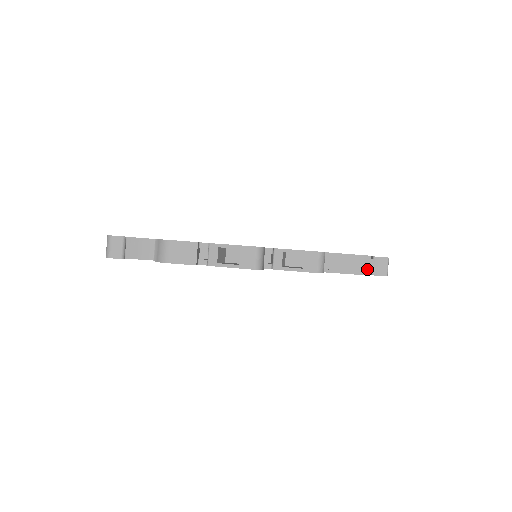
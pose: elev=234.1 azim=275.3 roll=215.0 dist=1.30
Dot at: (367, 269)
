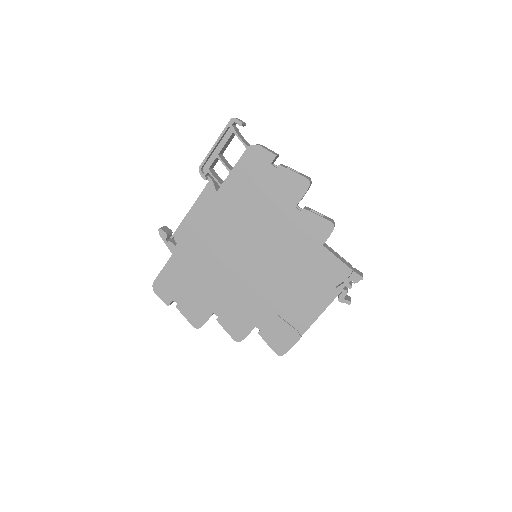
Dot at: (350, 267)
